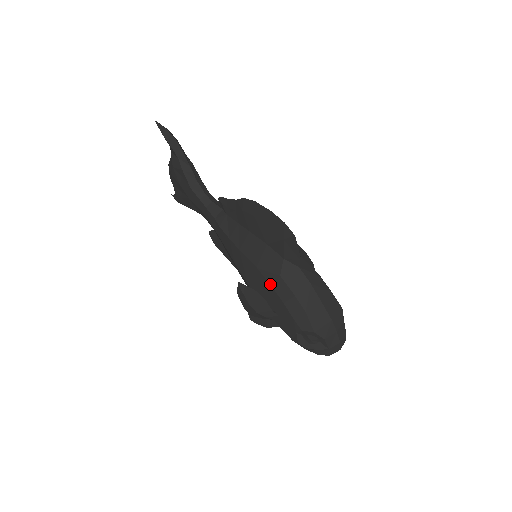
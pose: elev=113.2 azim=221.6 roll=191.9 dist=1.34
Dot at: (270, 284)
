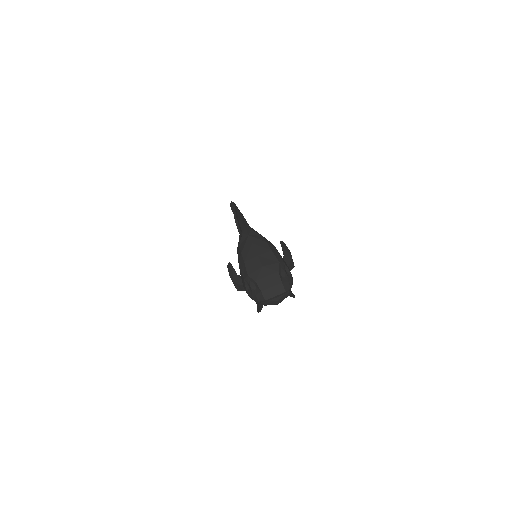
Dot at: occluded
